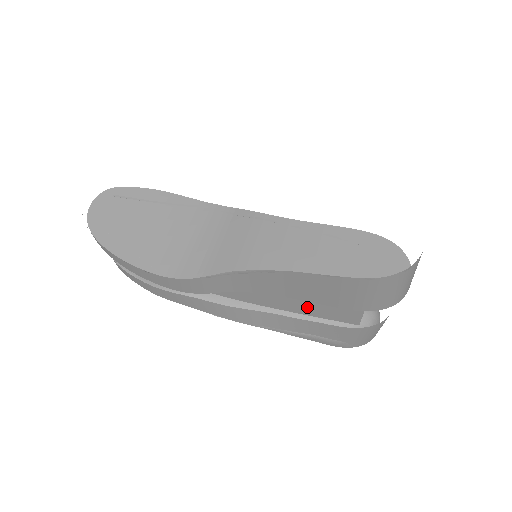
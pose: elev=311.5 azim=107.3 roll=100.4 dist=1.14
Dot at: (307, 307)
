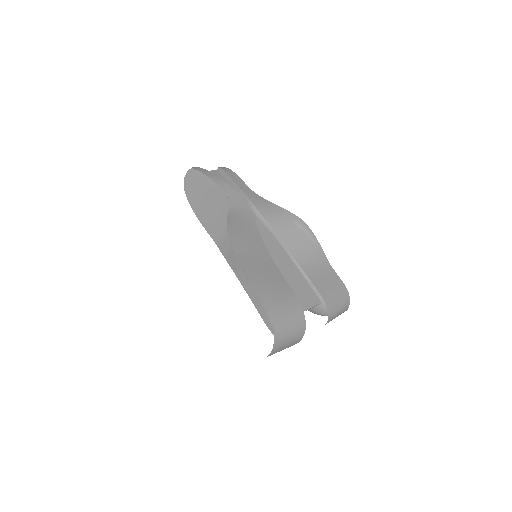
Dot at: occluded
